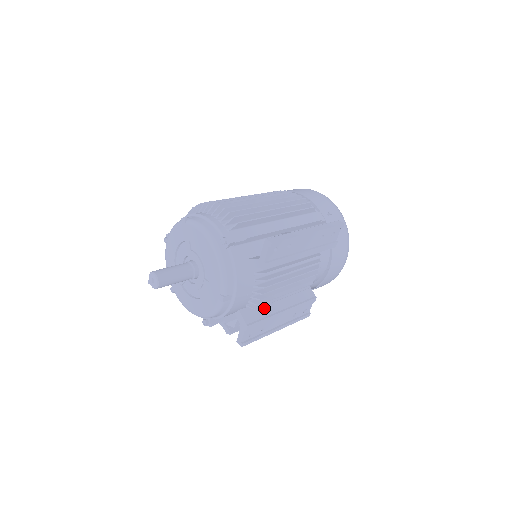
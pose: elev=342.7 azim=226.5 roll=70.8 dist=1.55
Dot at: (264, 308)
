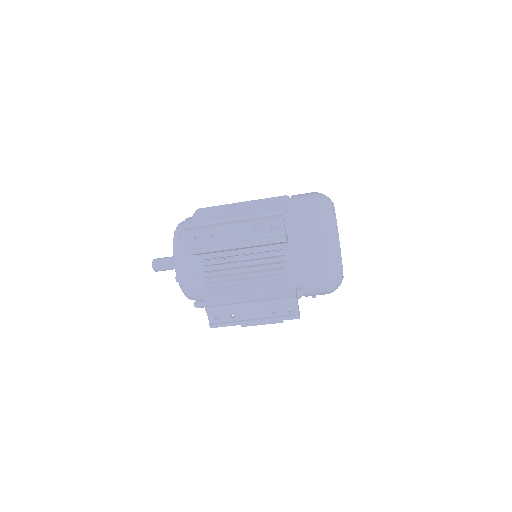
Dot at: (230, 297)
